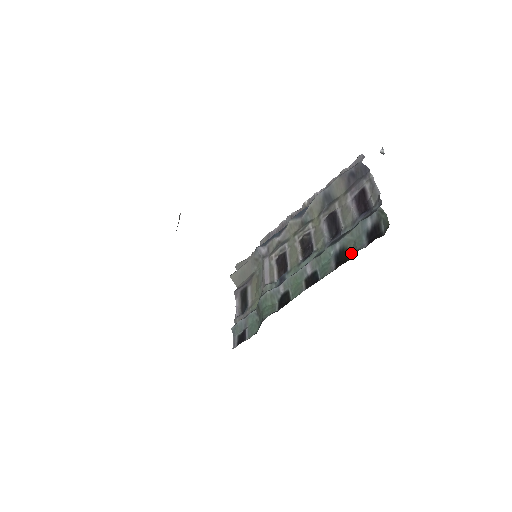
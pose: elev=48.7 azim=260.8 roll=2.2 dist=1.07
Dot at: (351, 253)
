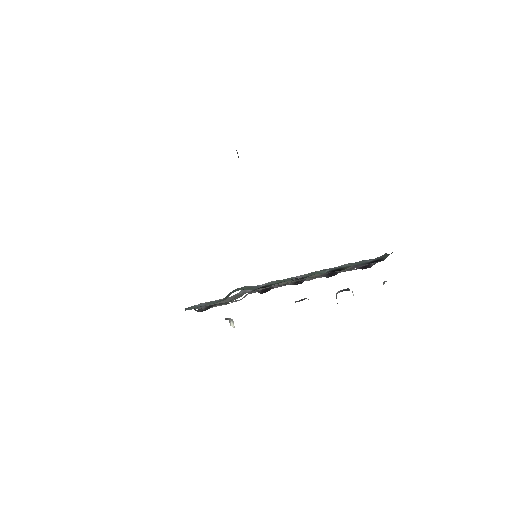
Dot at: occluded
